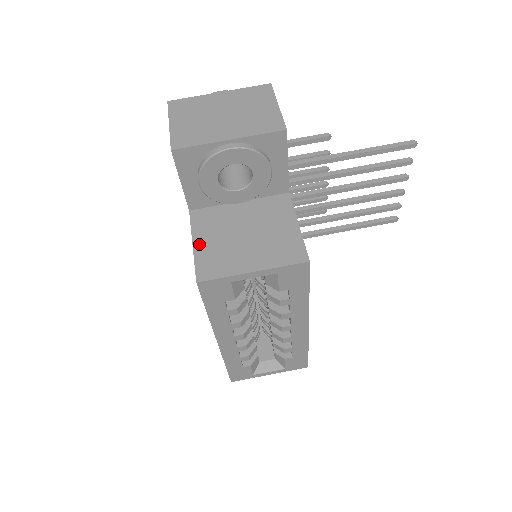
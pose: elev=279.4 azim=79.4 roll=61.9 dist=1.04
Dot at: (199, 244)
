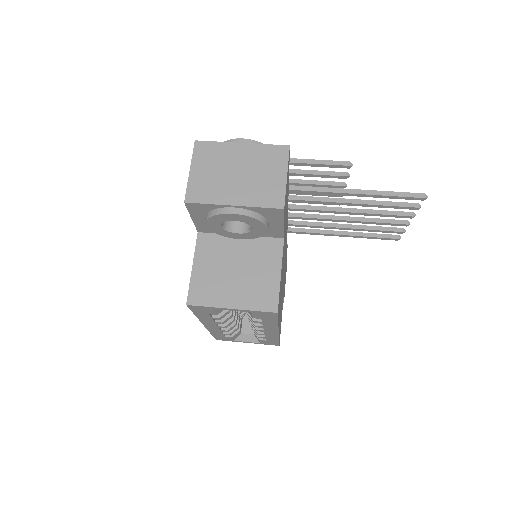
Dot at: (197, 269)
